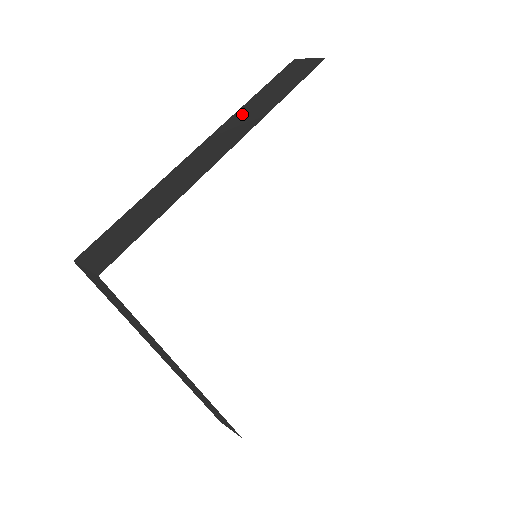
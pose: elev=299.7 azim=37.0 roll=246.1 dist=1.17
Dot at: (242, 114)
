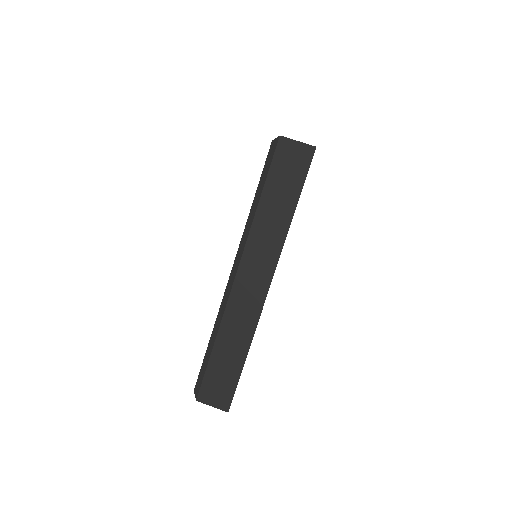
Dot at: occluded
